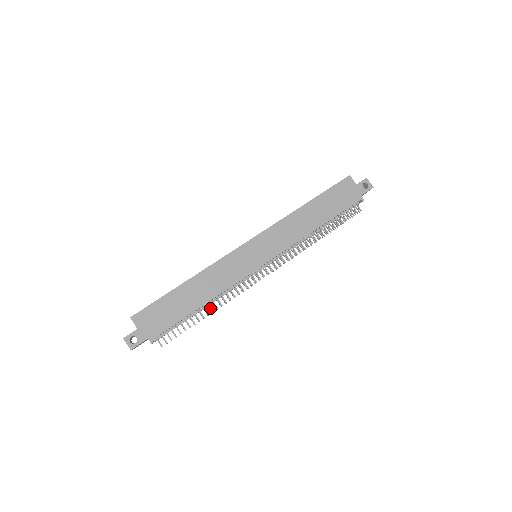
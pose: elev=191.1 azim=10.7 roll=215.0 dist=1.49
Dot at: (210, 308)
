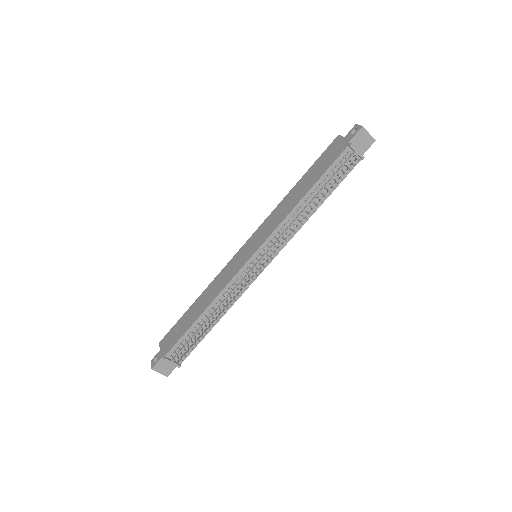
Dot at: (212, 317)
